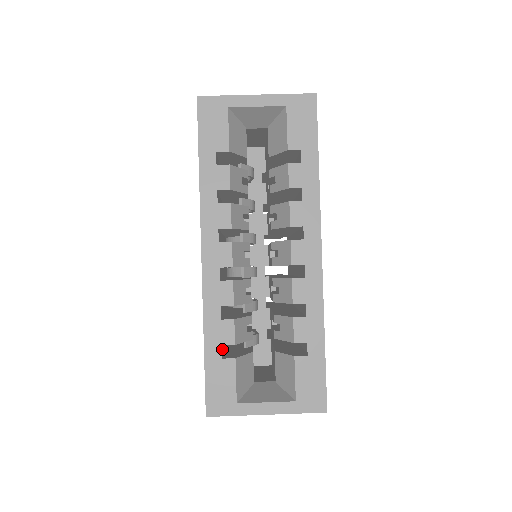
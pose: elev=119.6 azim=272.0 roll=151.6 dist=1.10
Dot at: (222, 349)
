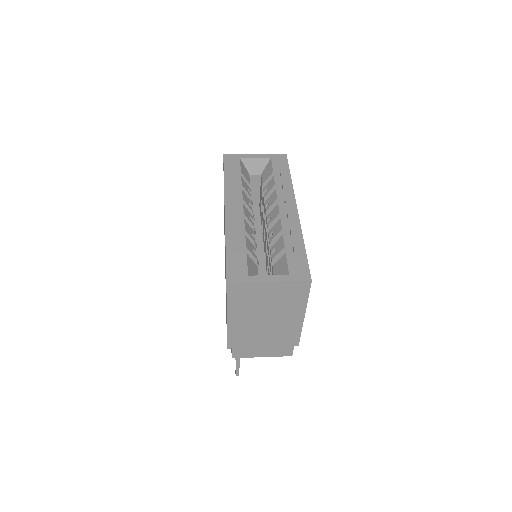
Dot at: occluded
